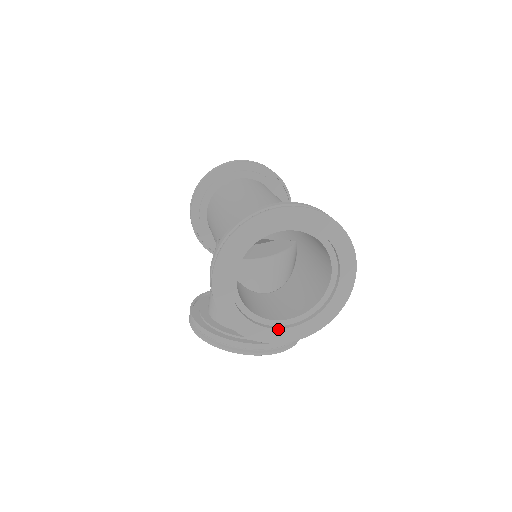
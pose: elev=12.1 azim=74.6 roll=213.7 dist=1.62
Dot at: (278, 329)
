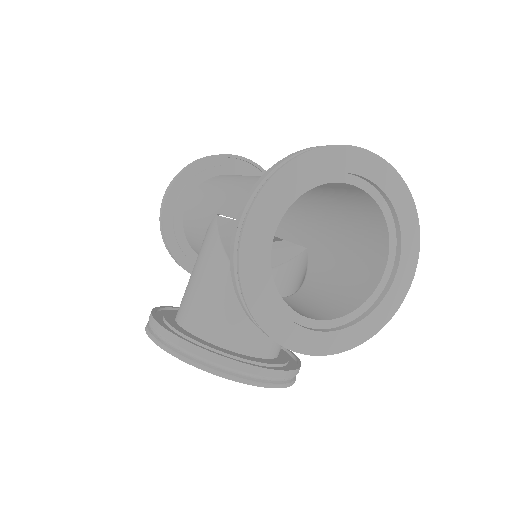
Dot at: (310, 331)
